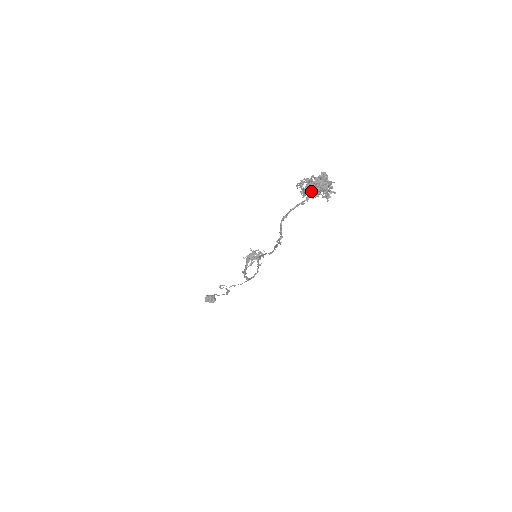
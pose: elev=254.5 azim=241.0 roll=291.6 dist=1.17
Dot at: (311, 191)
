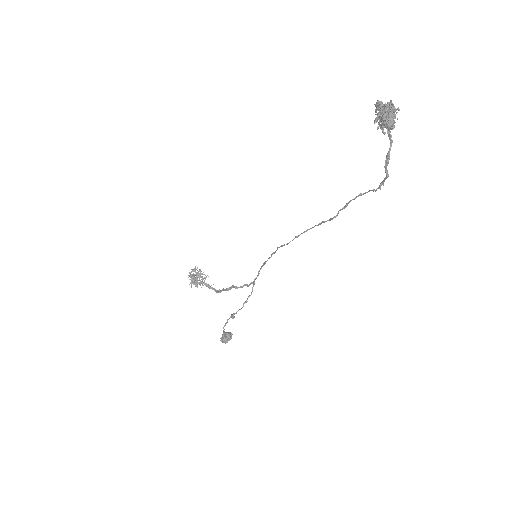
Dot at: (390, 122)
